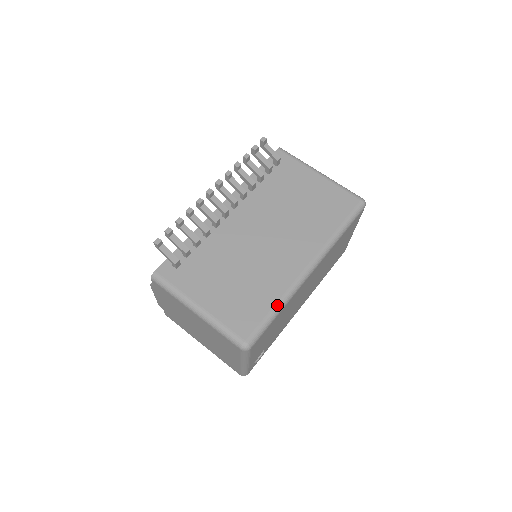
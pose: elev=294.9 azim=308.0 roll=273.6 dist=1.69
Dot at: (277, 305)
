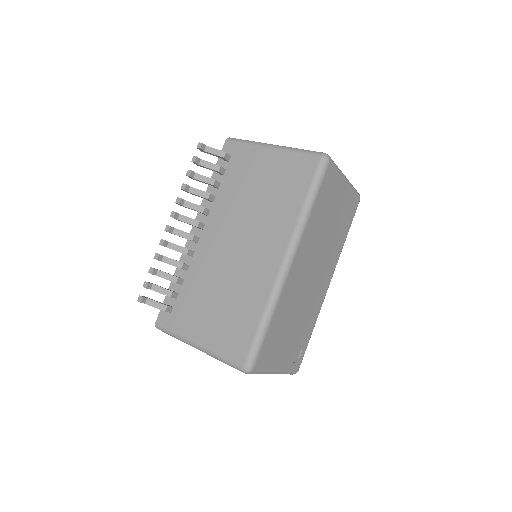
Dot at: (263, 317)
